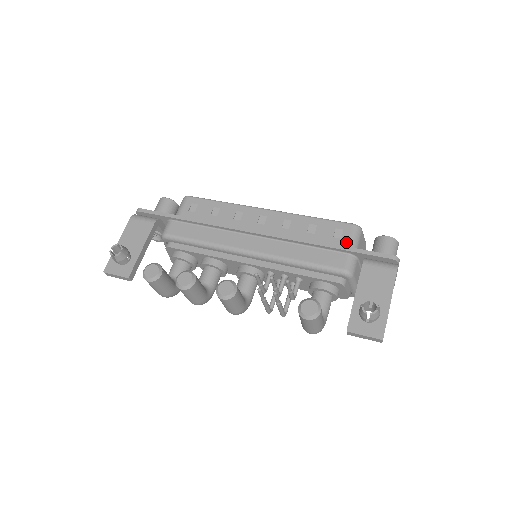
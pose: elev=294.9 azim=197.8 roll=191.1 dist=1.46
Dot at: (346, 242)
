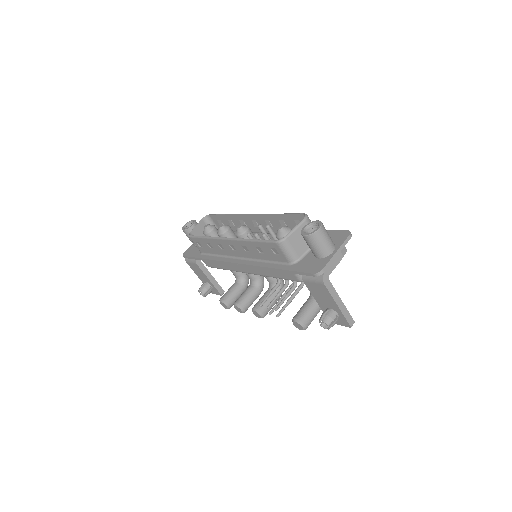
Dot at: (284, 258)
